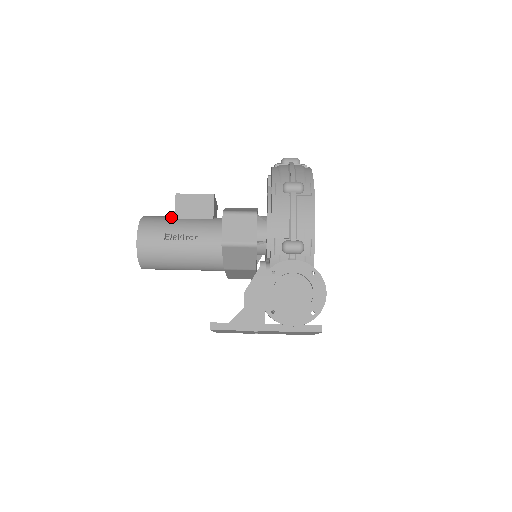
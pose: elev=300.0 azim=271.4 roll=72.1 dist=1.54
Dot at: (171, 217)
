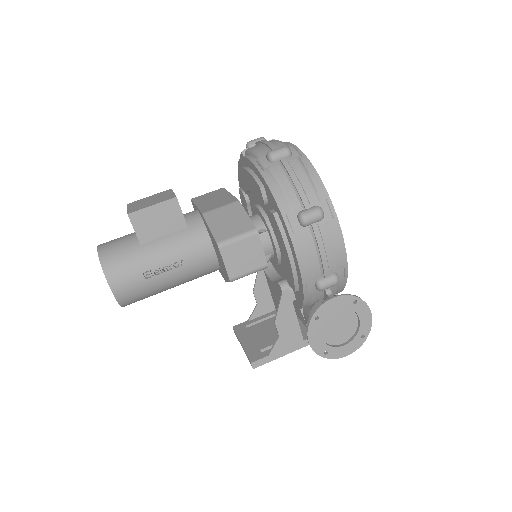
Dot at: (135, 243)
